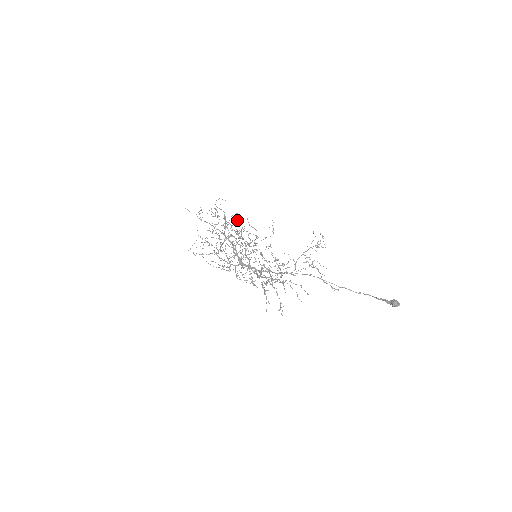
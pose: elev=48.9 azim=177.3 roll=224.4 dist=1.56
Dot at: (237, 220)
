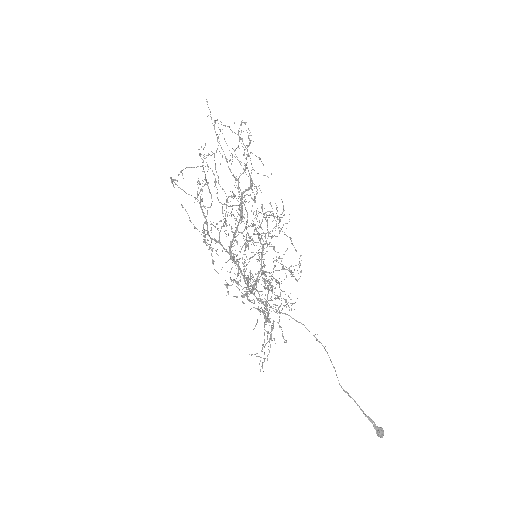
Dot at: (222, 155)
